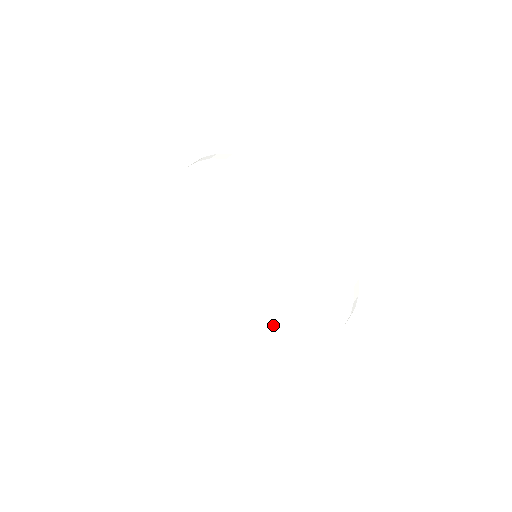
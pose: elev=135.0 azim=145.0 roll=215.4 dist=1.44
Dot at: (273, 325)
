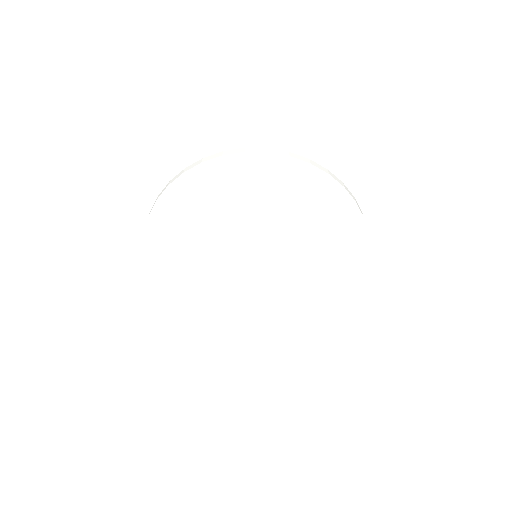
Dot at: (251, 329)
